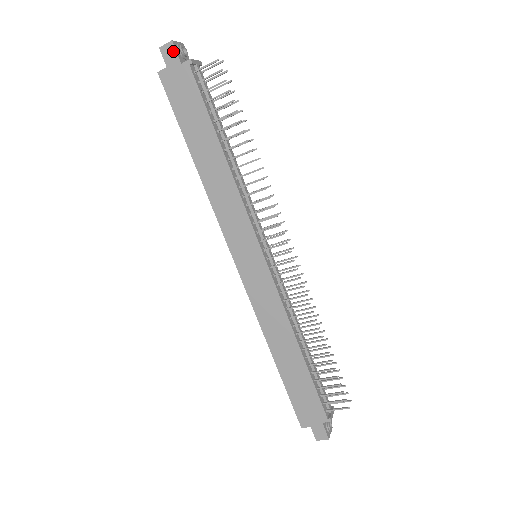
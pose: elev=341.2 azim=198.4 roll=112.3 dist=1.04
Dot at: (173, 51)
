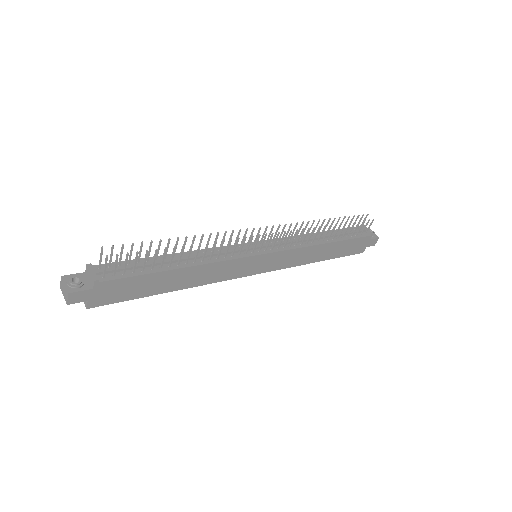
Dot at: (78, 294)
